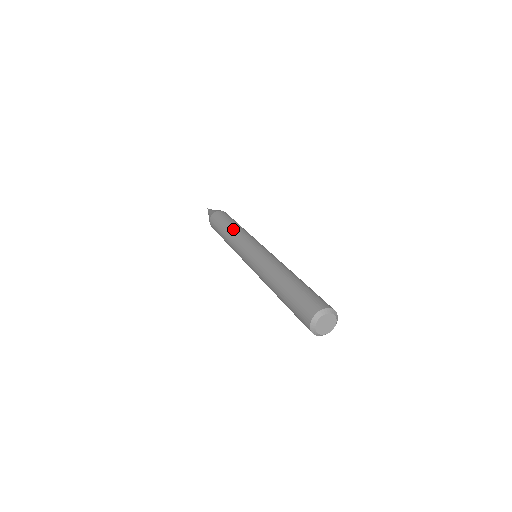
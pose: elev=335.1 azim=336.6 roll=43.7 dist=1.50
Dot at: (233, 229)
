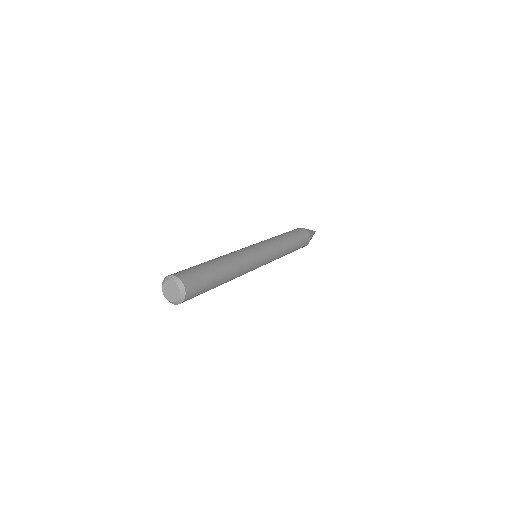
Dot at: (283, 237)
